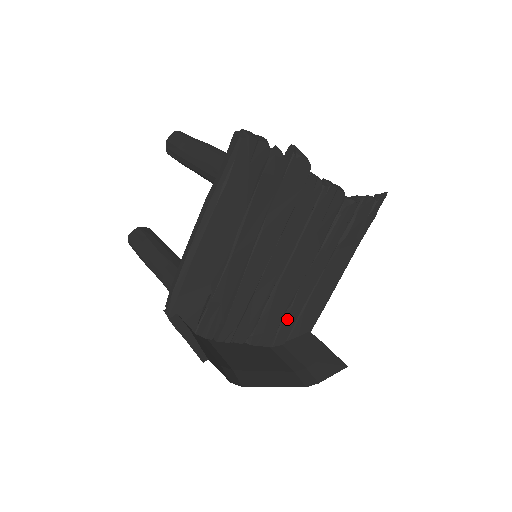
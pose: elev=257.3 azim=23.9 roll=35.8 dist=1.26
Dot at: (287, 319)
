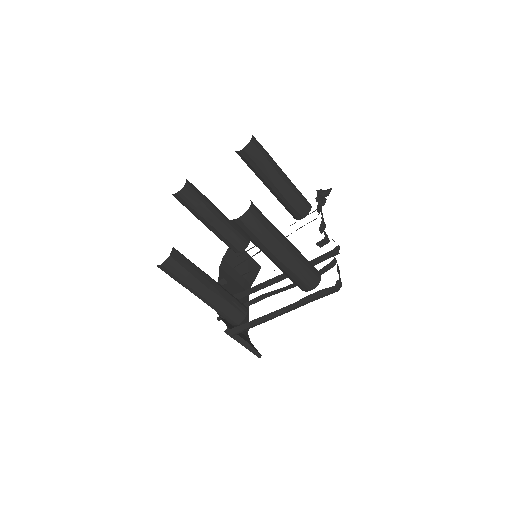
Dot at: (244, 261)
